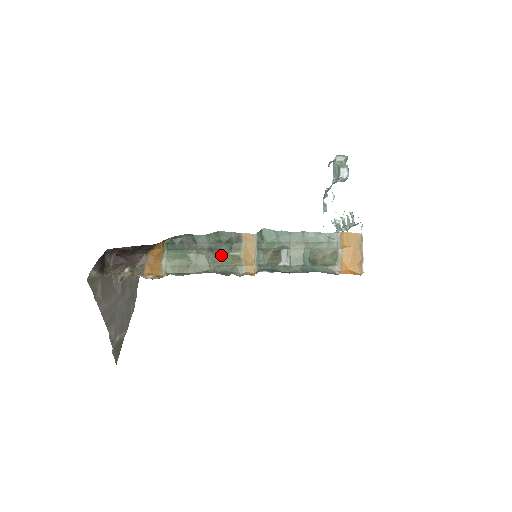
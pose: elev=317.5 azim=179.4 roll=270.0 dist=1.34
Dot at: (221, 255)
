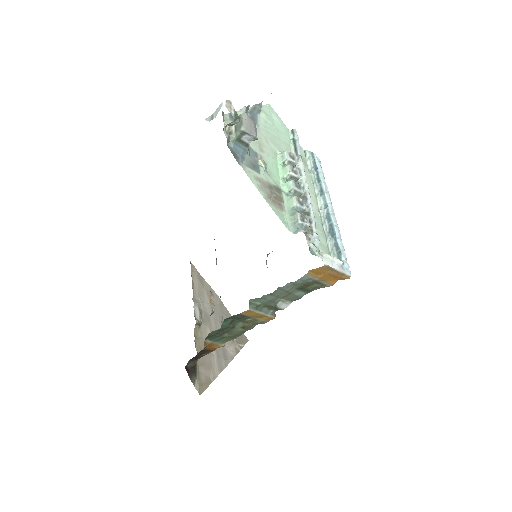
Dot at: (242, 322)
